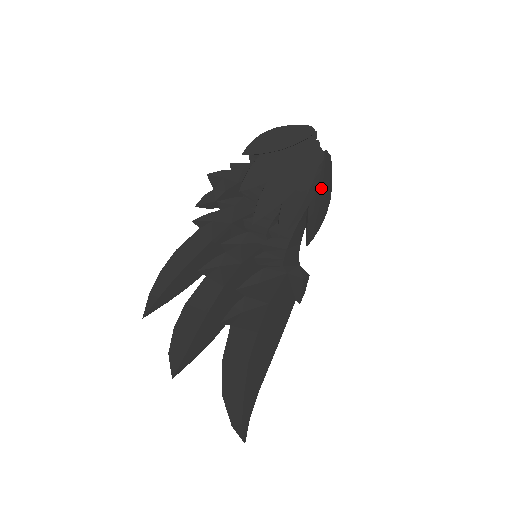
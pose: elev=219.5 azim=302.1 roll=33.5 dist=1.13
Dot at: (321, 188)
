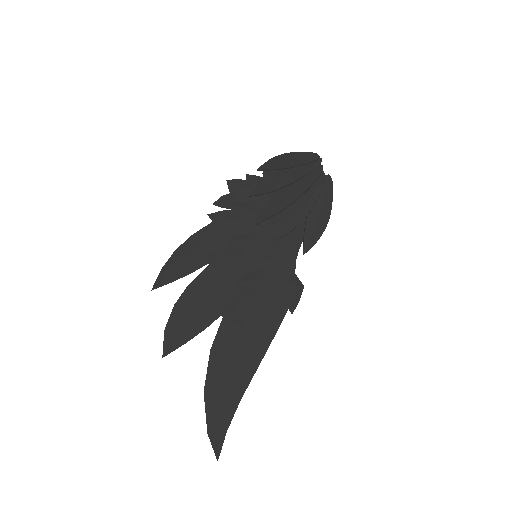
Dot at: (320, 204)
